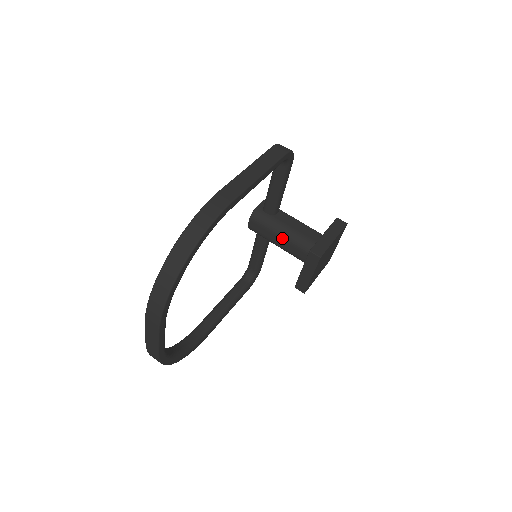
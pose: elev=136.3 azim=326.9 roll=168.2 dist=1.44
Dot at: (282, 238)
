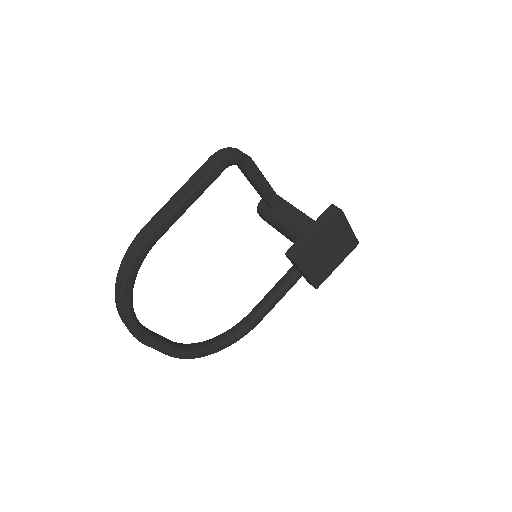
Dot at: (283, 232)
